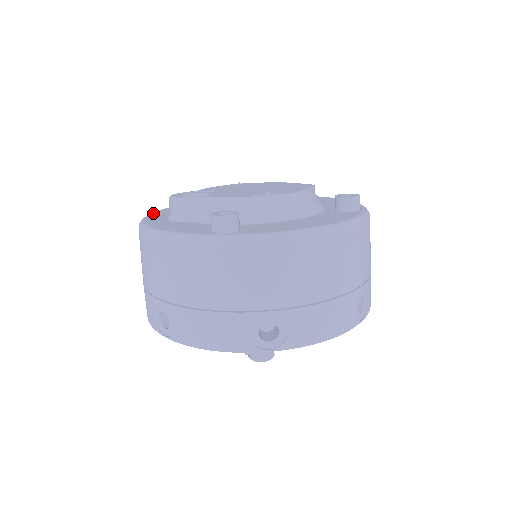
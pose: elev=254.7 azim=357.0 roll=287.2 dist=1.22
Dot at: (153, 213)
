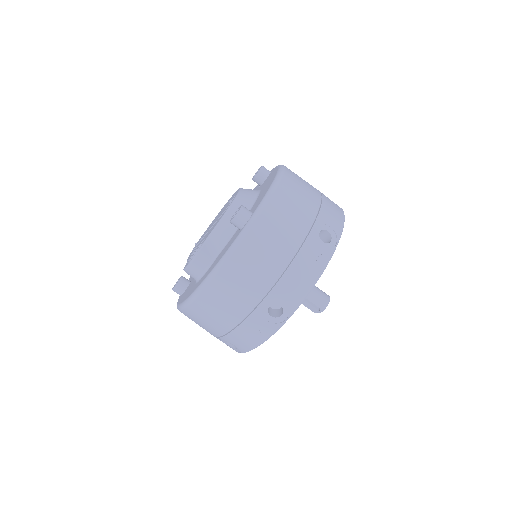
Dot at: (181, 302)
